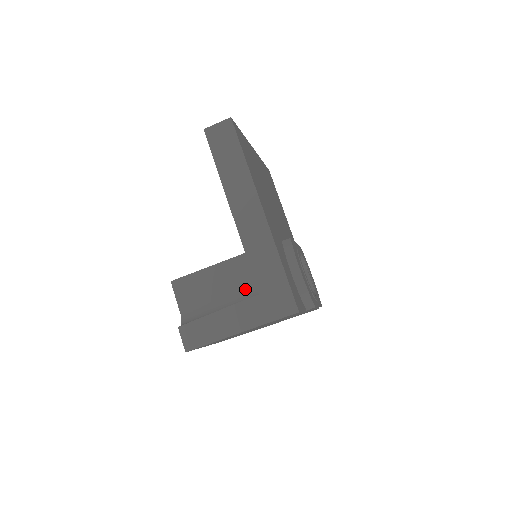
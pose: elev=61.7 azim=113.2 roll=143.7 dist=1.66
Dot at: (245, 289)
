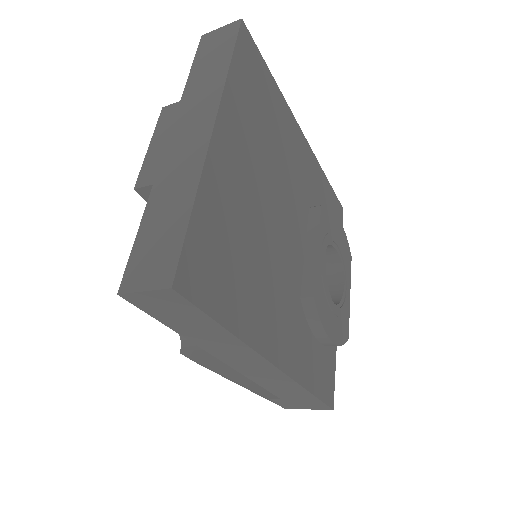
Dot at: occluded
